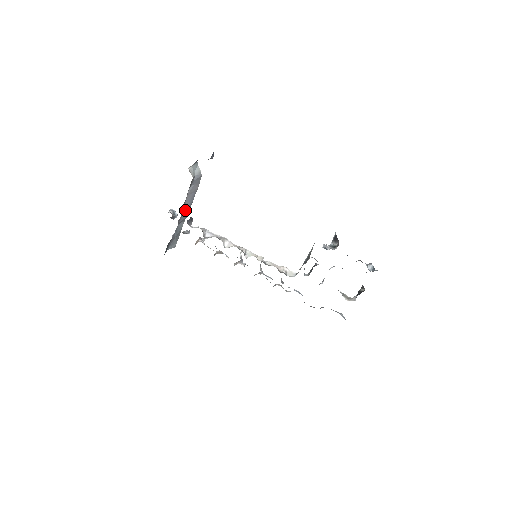
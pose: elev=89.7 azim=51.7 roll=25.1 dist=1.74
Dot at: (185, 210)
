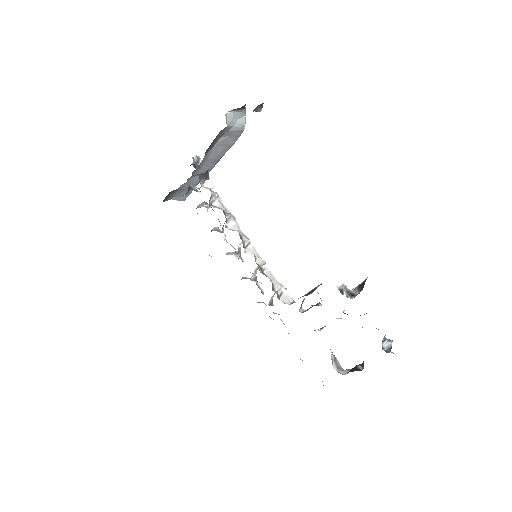
Dot at: (208, 163)
